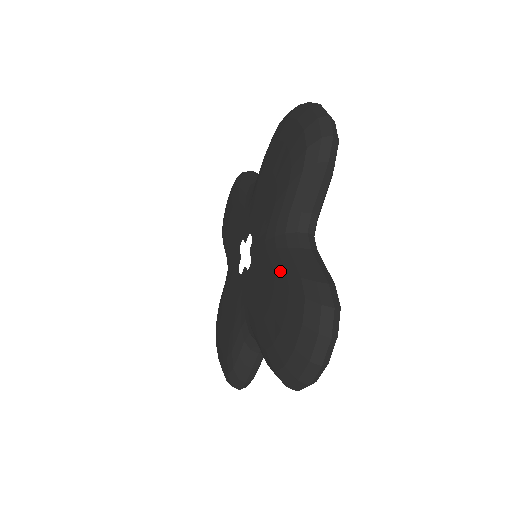
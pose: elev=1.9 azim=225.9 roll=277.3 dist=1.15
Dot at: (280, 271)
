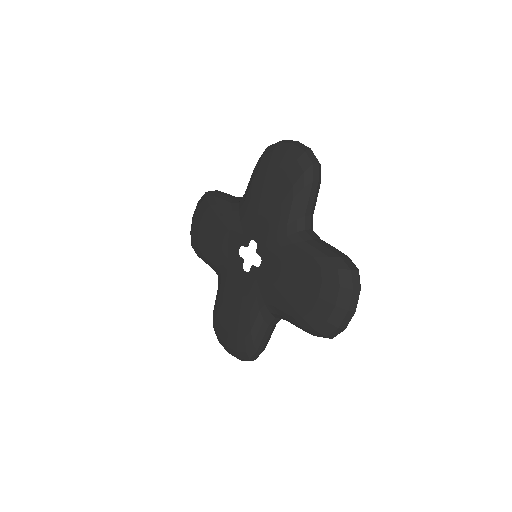
Dot at: (250, 324)
